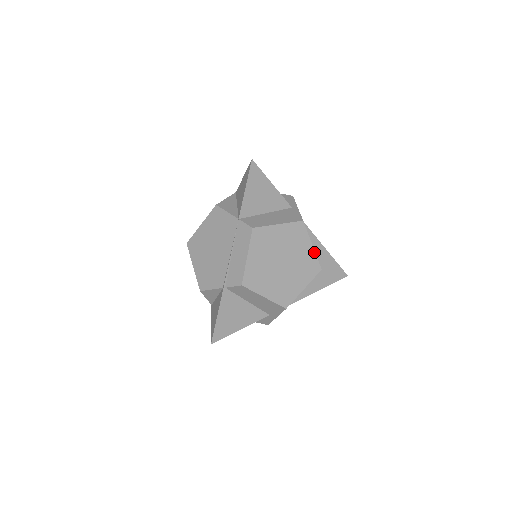
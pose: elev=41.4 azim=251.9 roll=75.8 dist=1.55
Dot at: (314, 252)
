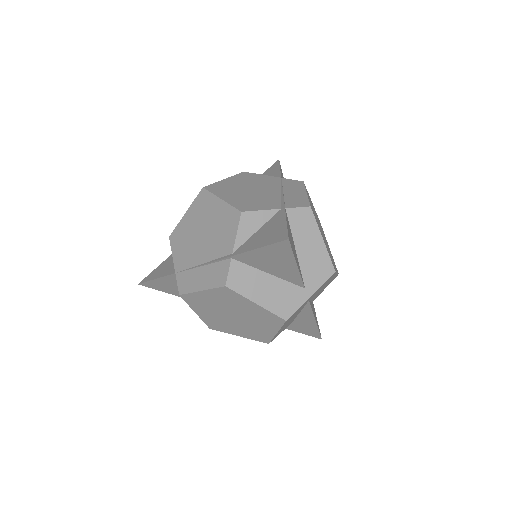
Dot at: occluded
